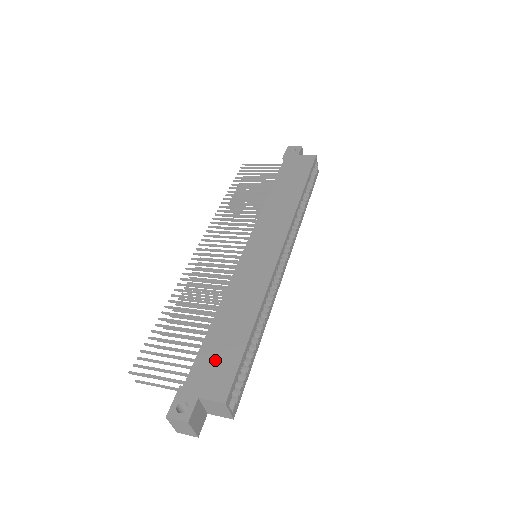
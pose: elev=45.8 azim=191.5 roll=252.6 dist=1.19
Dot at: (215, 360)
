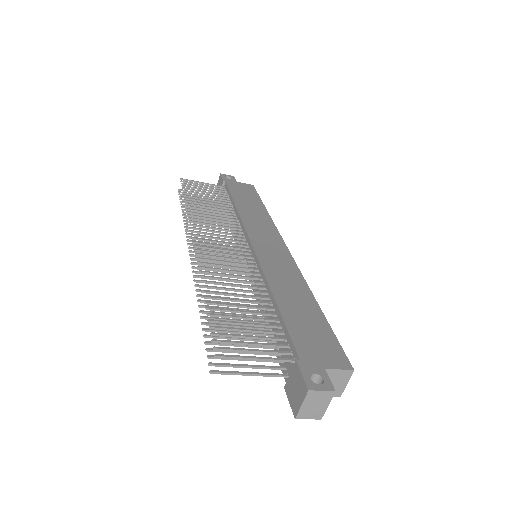
Dot at: (311, 335)
